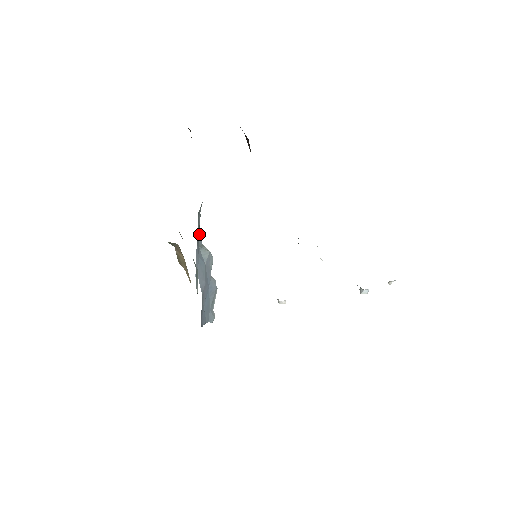
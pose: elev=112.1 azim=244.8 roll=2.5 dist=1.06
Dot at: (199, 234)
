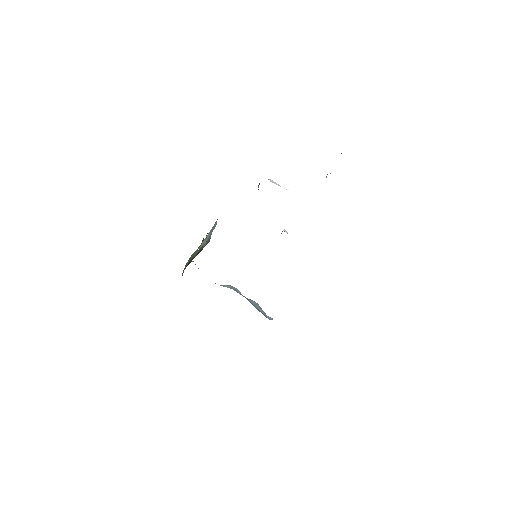
Dot at: occluded
